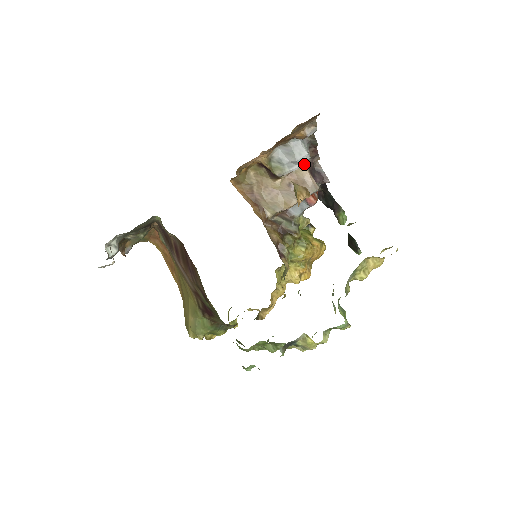
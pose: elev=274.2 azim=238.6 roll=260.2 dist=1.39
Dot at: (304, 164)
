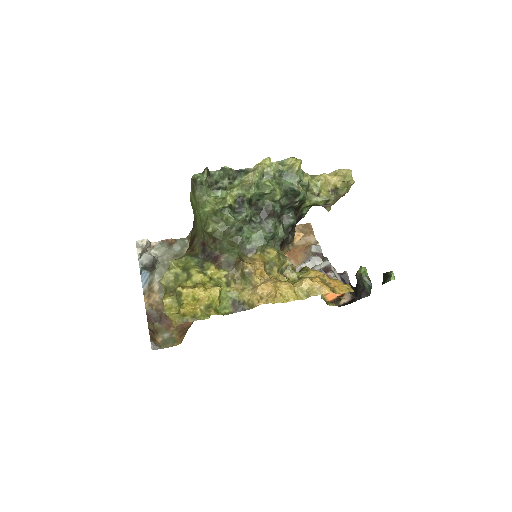
Dot at: occluded
